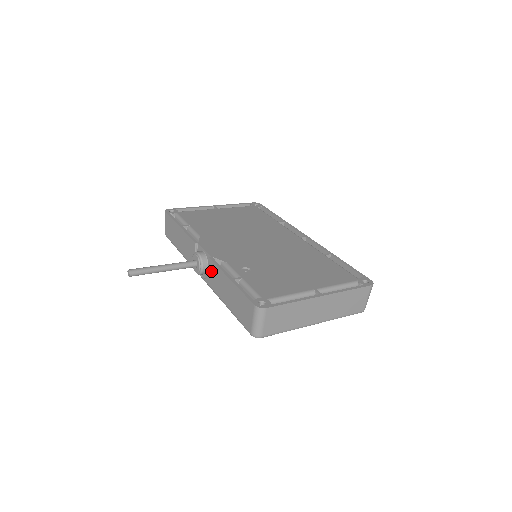
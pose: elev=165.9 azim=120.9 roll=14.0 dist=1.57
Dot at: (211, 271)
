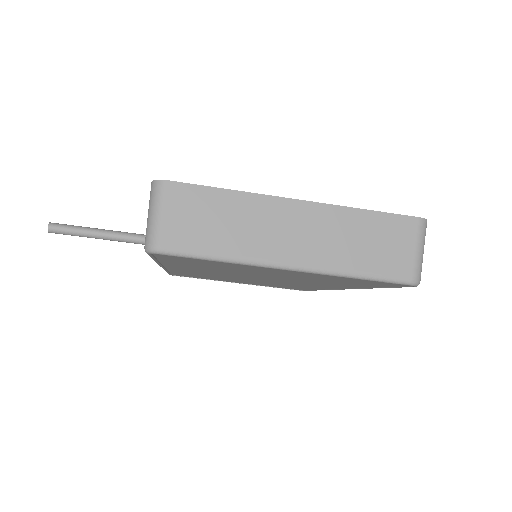
Dot at: occluded
